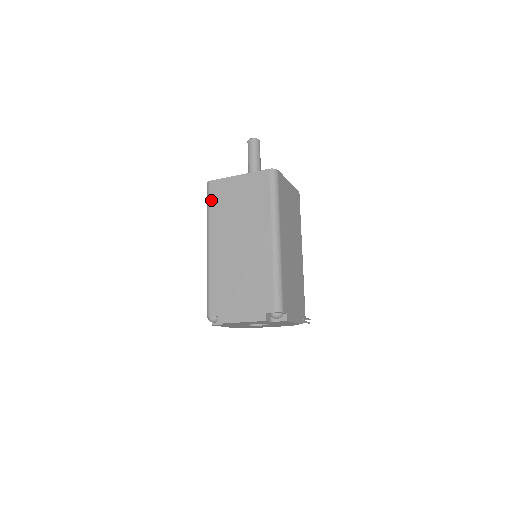
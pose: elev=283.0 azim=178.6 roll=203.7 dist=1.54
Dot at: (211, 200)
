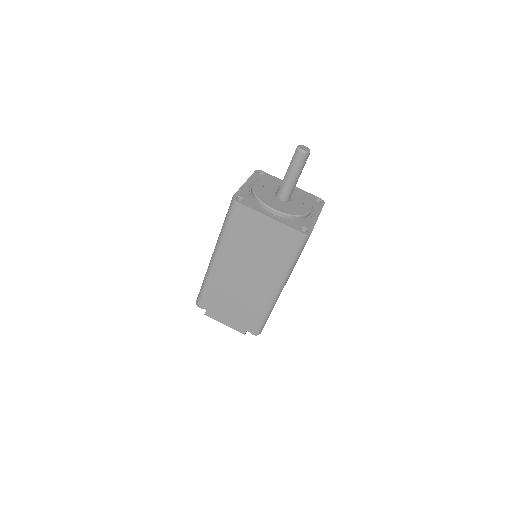
Dot at: (231, 221)
